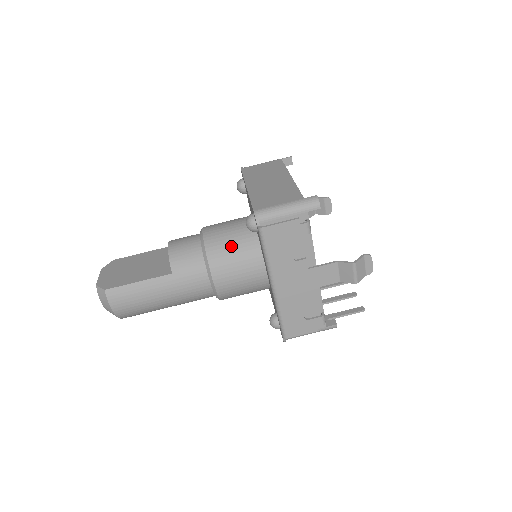
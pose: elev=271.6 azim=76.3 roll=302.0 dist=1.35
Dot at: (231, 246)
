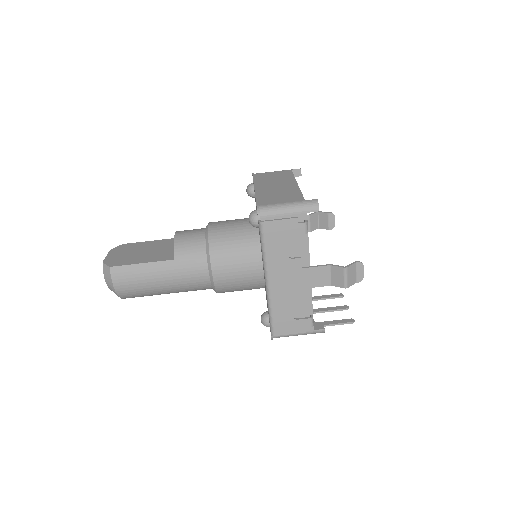
Dot at: (233, 240)
